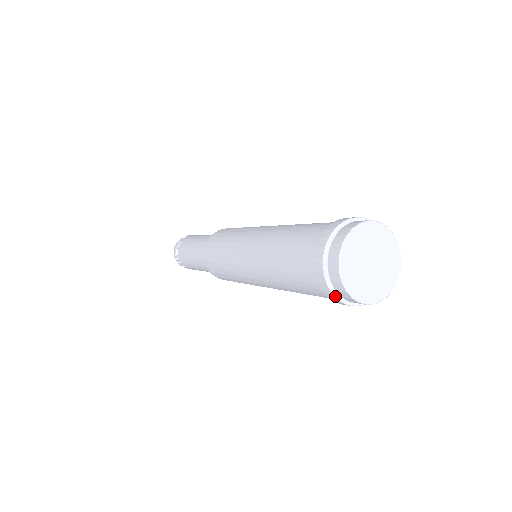
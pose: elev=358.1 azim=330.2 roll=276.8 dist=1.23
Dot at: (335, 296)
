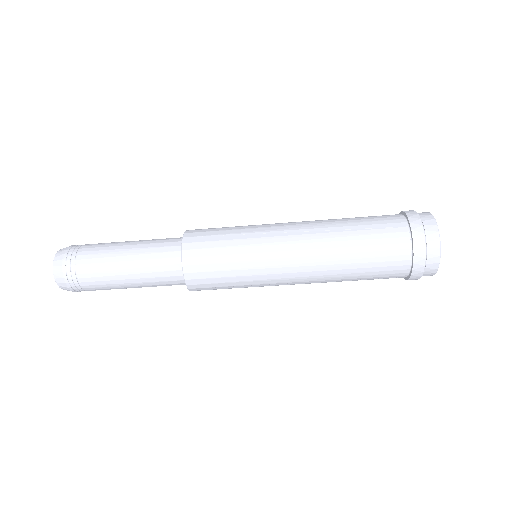
Dot at: (426, 244)
